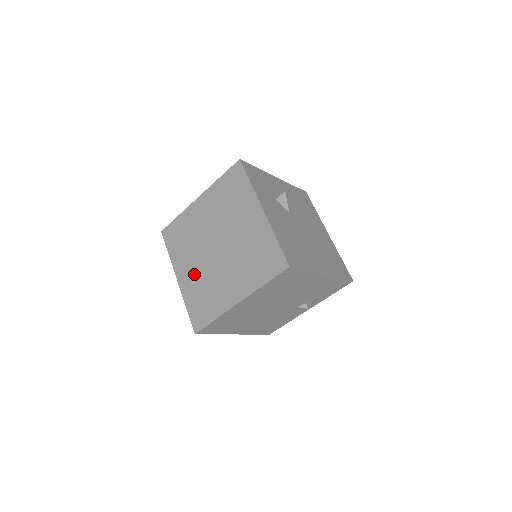
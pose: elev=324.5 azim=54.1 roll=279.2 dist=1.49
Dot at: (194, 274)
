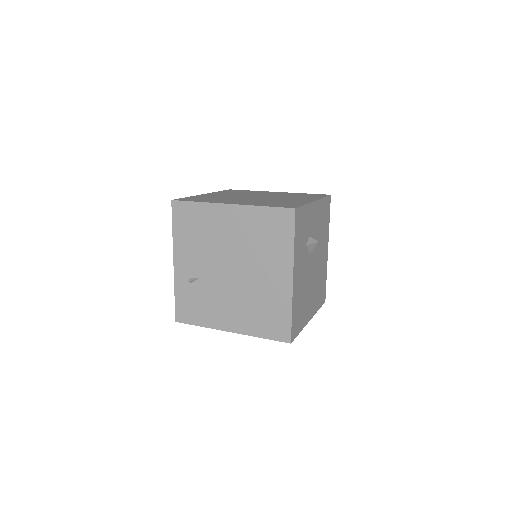
Dot at: (195, 274)
